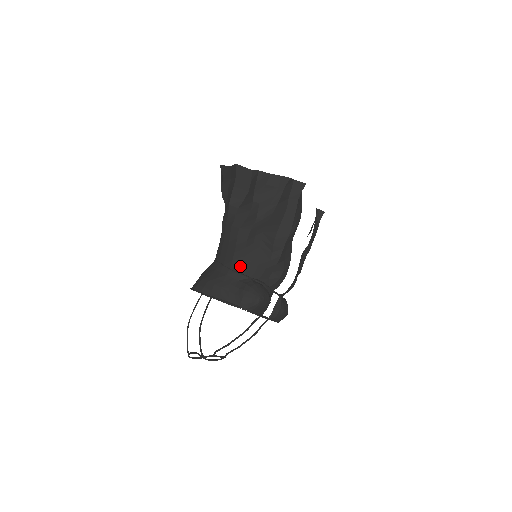
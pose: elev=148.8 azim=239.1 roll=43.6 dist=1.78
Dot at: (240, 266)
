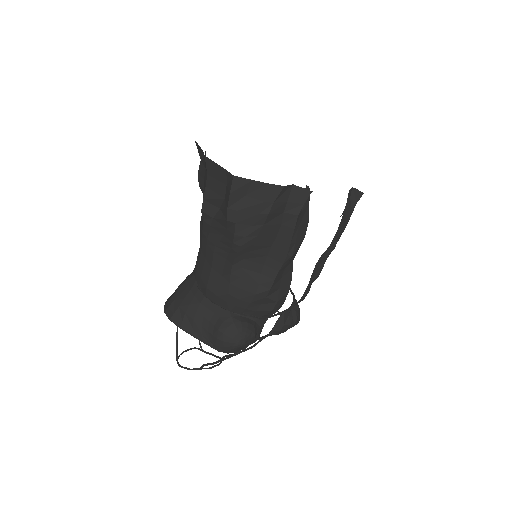
Dot at: (216, 297)
